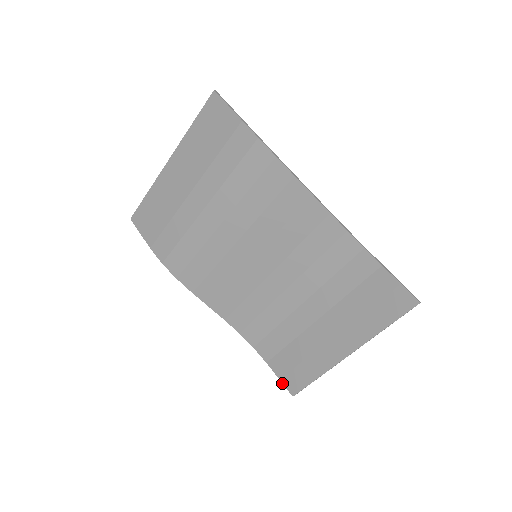
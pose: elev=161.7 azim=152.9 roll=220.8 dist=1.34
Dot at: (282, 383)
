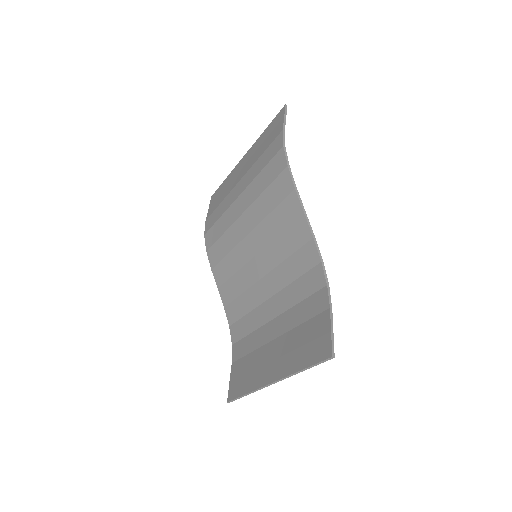
Dot at: (229, 386)
